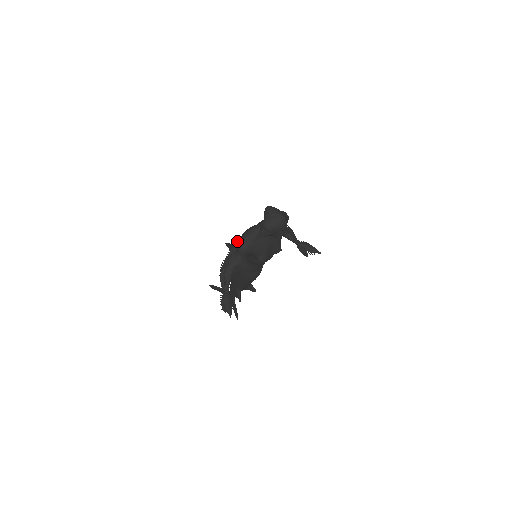
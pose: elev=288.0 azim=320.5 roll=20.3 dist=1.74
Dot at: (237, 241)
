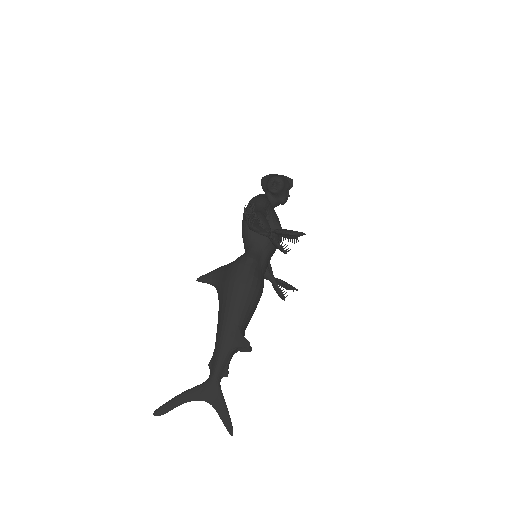
Dot at: (251, 199)
